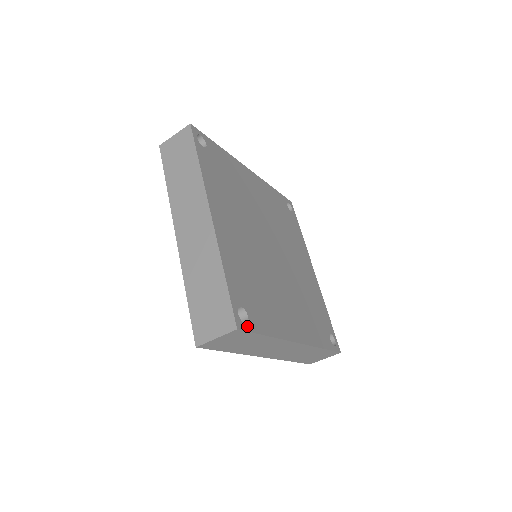
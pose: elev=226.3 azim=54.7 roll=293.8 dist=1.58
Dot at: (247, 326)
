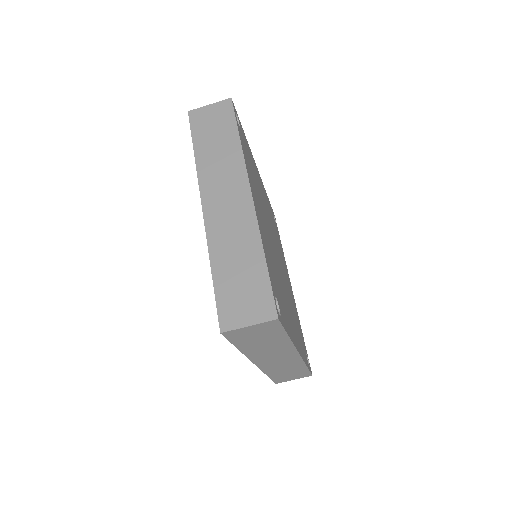
Dot at: (281, 319)
